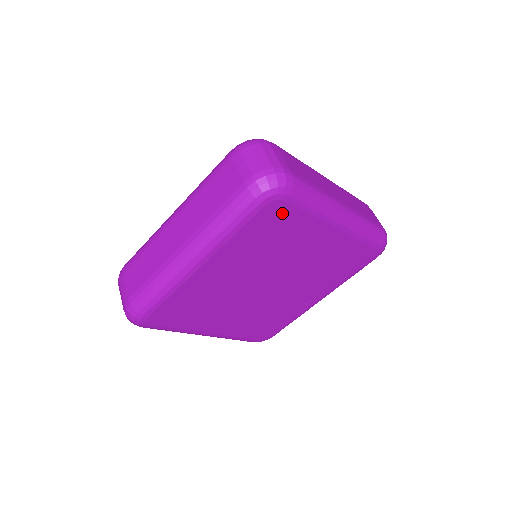
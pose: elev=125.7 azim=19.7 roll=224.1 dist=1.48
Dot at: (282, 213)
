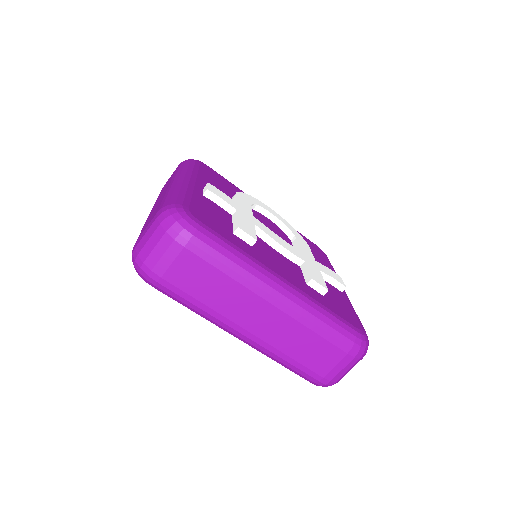
Dot at: occluded
